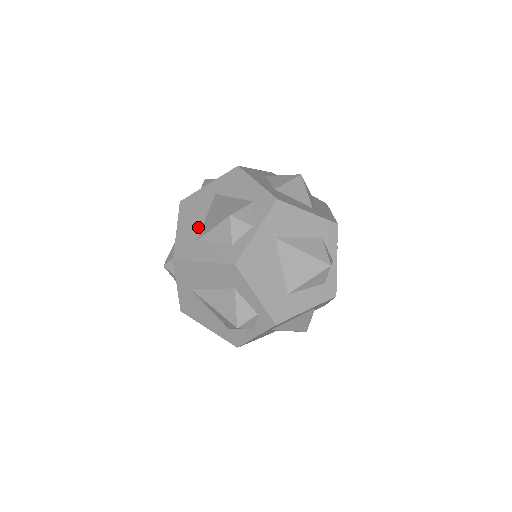
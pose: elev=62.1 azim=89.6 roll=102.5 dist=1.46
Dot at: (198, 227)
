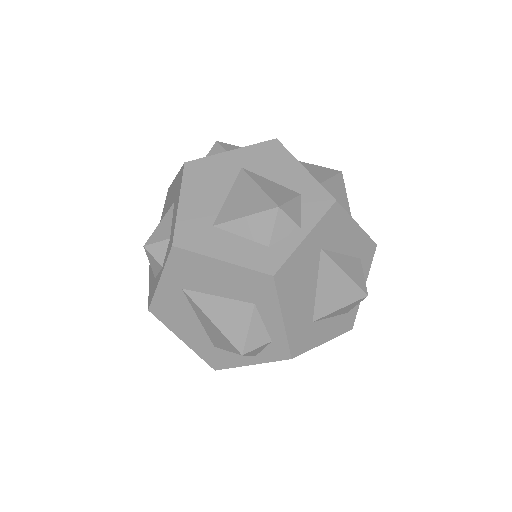
Dot at: (214, 207)
